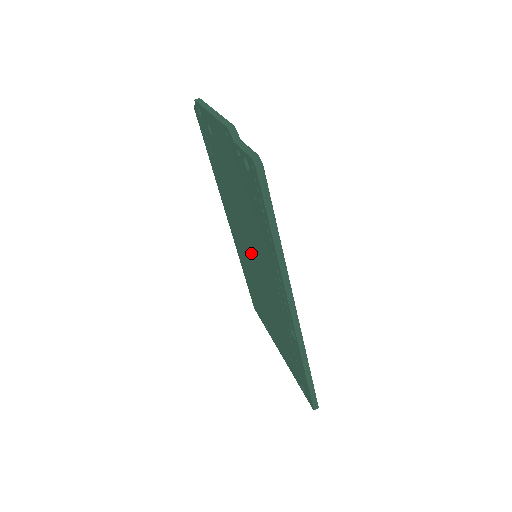
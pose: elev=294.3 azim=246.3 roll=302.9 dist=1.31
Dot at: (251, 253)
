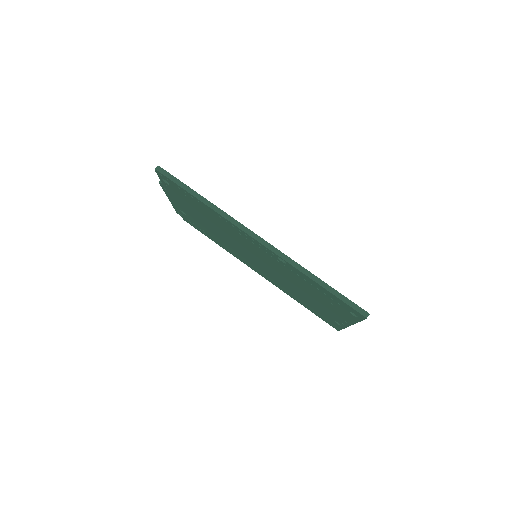
Dot at: (254, 258)
